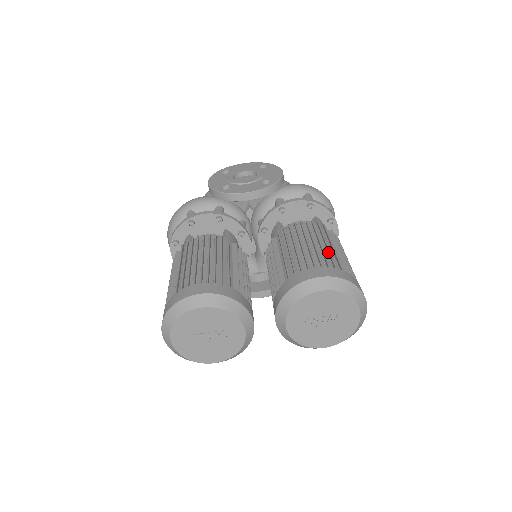
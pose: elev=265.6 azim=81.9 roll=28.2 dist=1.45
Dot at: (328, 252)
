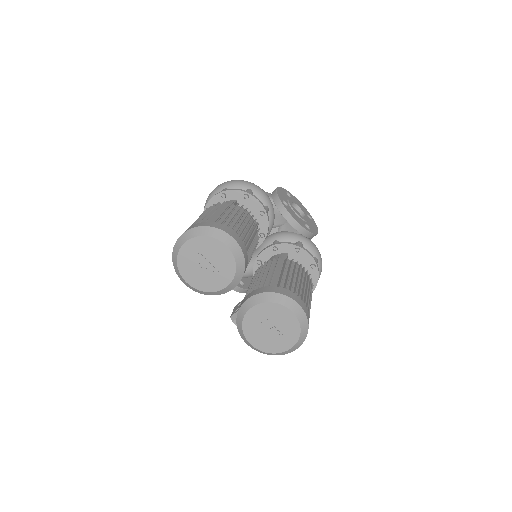
Dot at: (307, 299)
